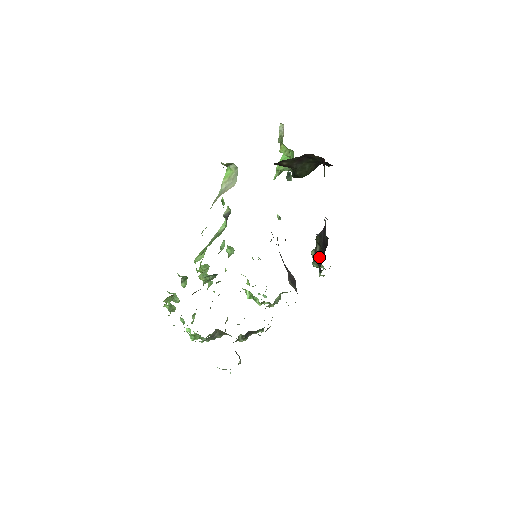
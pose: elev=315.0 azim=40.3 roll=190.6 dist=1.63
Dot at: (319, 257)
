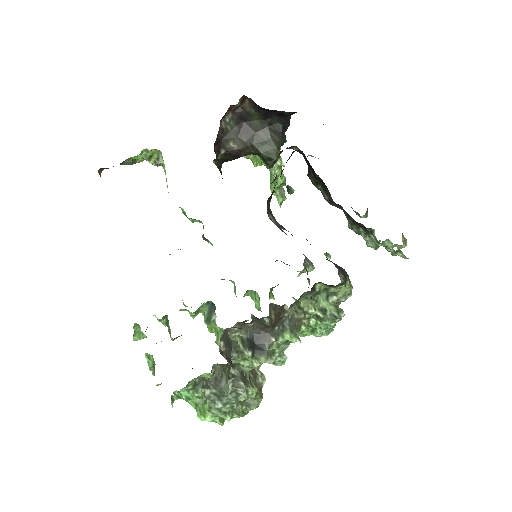
Dot at: (328, 196)
